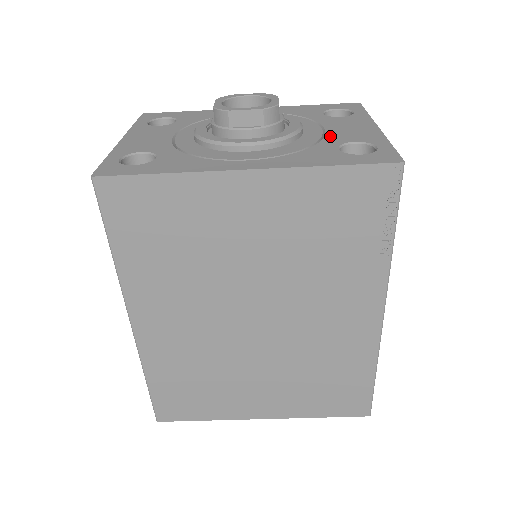
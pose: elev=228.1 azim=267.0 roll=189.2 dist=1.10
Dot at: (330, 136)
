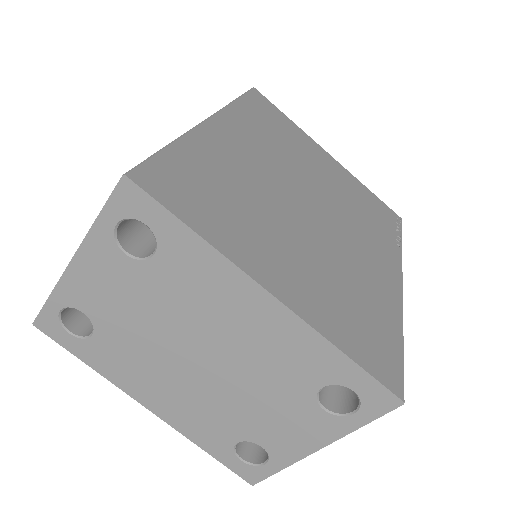
Dot at: occluded
